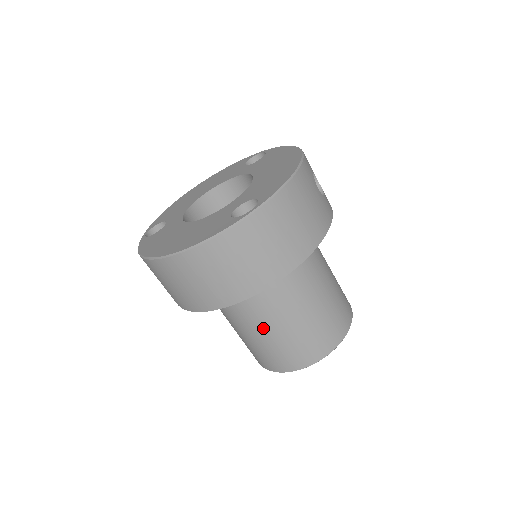
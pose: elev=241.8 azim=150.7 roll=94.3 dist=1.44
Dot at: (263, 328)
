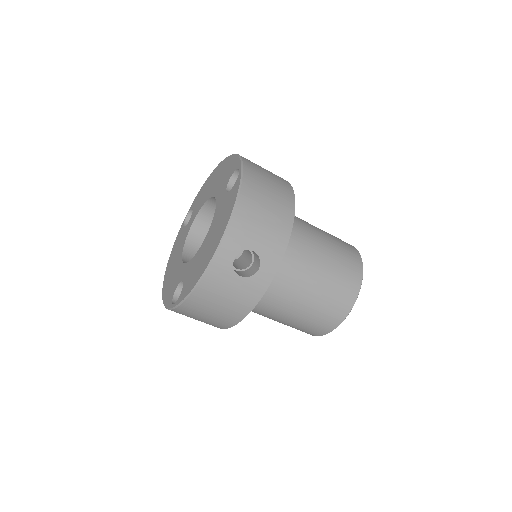
Dot at: occluded
